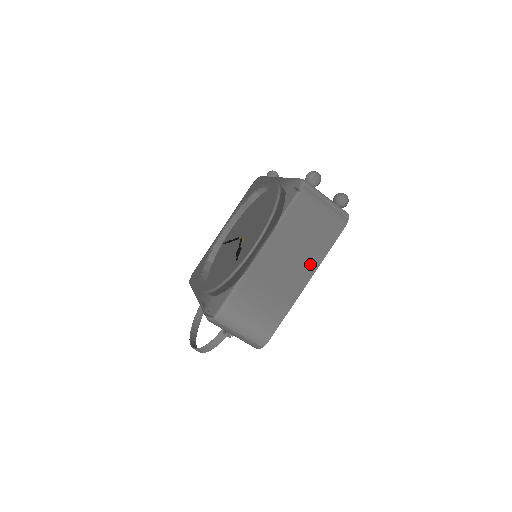
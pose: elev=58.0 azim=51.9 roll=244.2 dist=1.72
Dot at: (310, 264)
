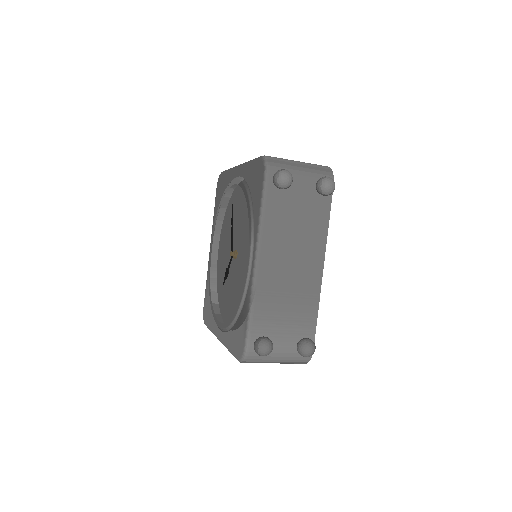
Dot at: occluded
